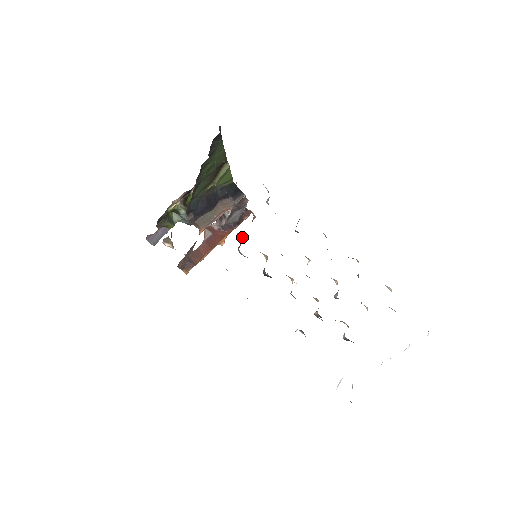
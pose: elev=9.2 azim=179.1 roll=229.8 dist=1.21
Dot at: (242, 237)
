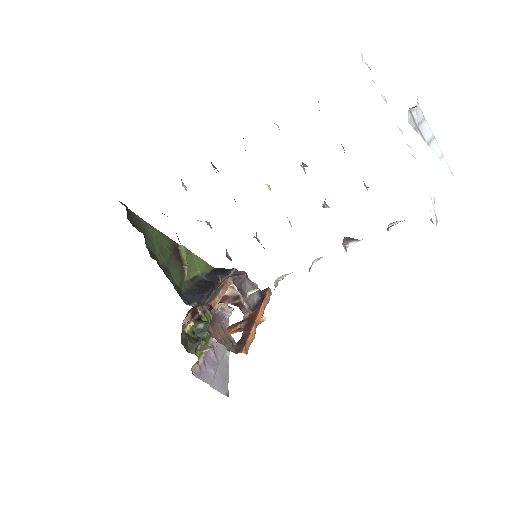
Dot at: occluded
